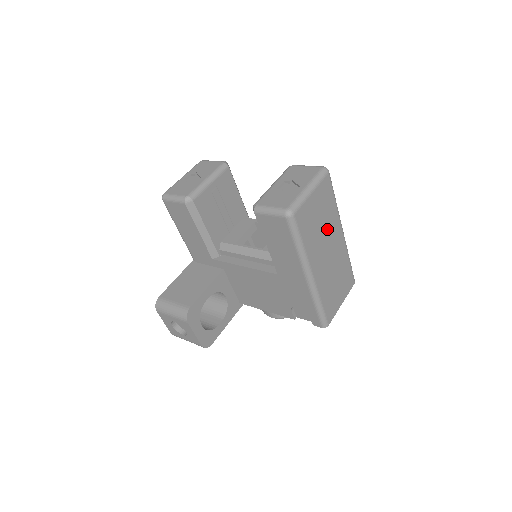
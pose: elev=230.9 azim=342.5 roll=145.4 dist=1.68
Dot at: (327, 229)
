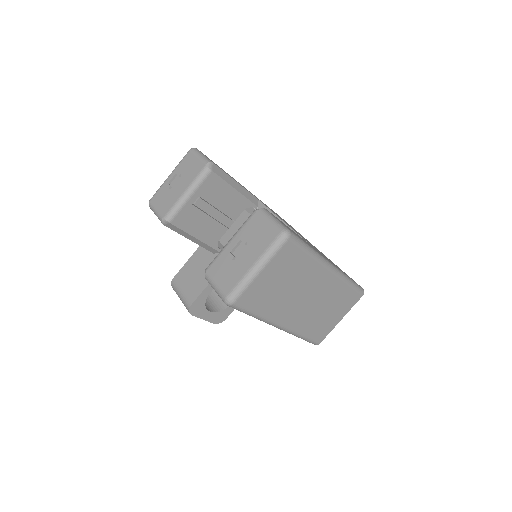
Dot at: (299, 283)
